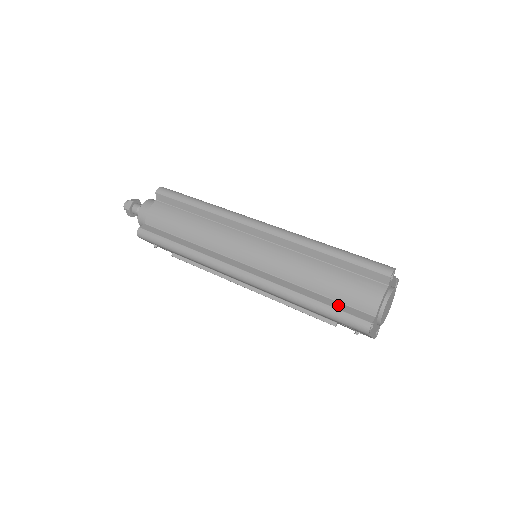
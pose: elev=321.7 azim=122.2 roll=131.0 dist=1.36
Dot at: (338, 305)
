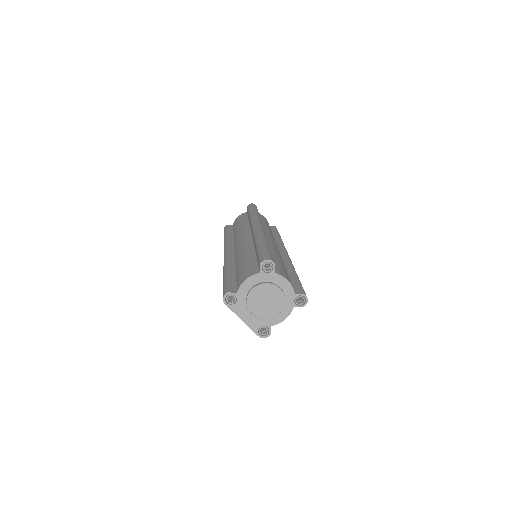
Dot at: (232, 280)
